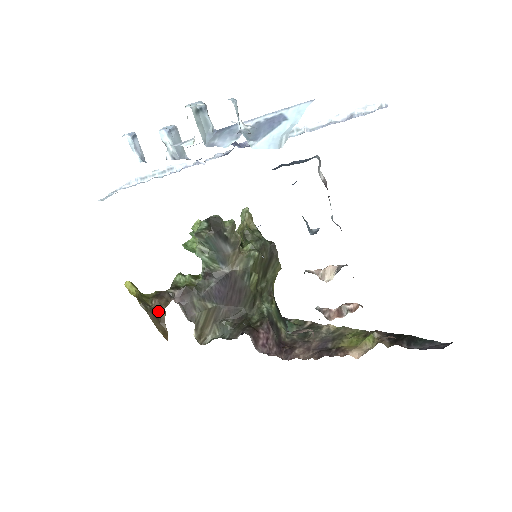
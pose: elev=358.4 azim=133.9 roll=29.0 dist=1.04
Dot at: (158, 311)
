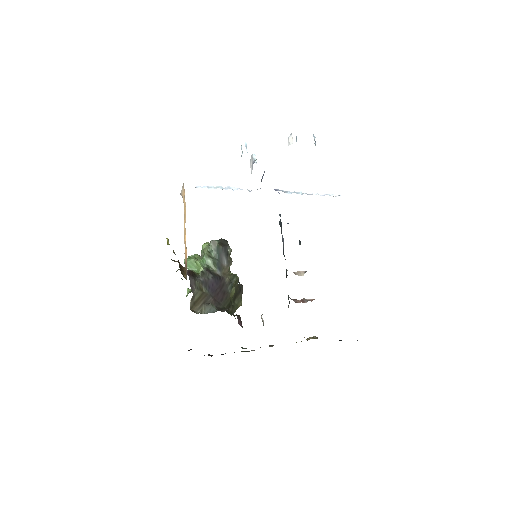
Dot at: (180, 265)
